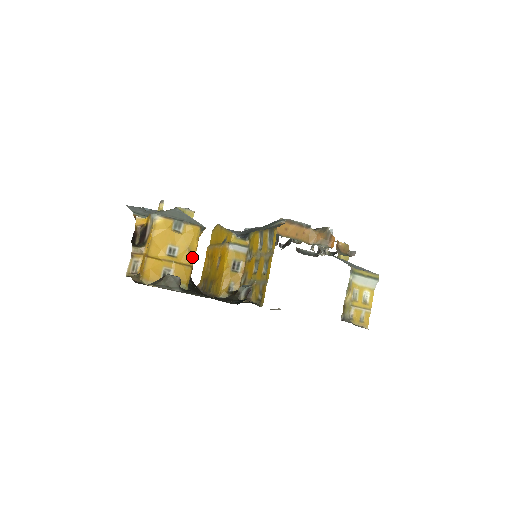
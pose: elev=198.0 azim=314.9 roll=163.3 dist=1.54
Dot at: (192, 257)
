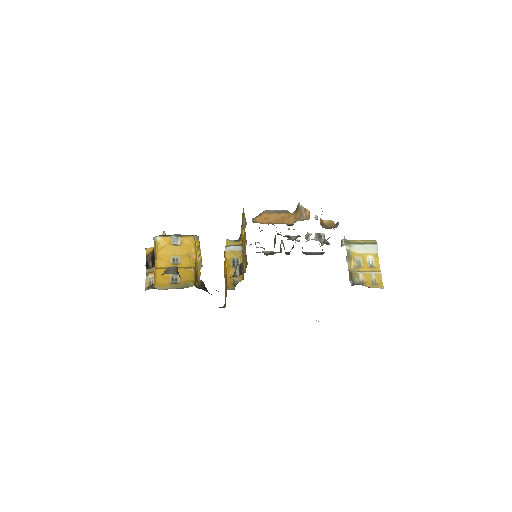
Dot at: (193, 261)
